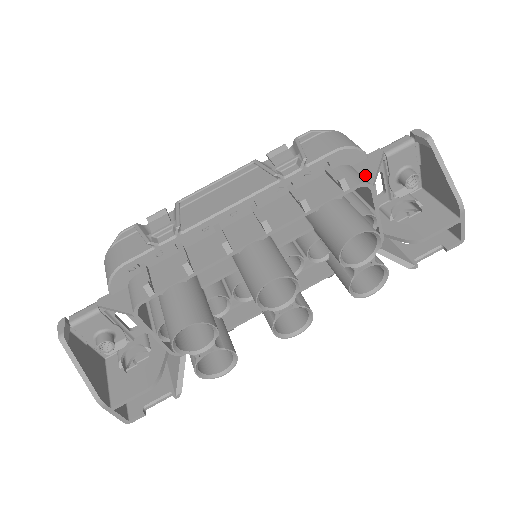
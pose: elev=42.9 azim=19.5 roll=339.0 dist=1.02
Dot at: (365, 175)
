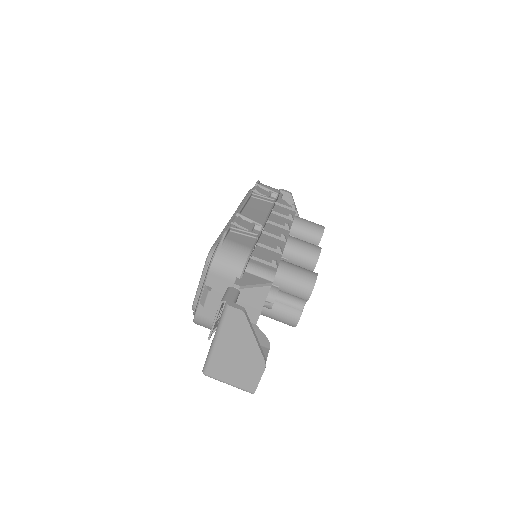
Dot at: occluded
